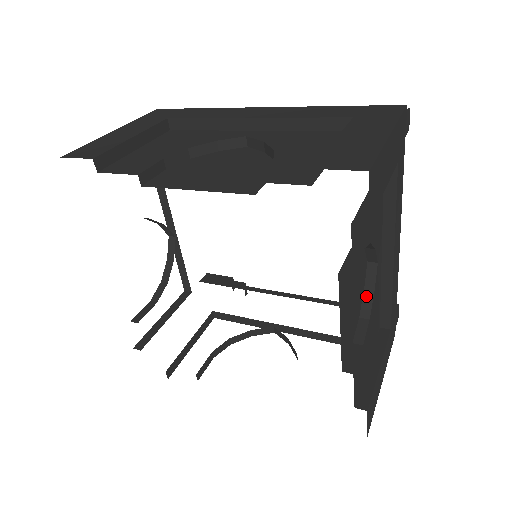
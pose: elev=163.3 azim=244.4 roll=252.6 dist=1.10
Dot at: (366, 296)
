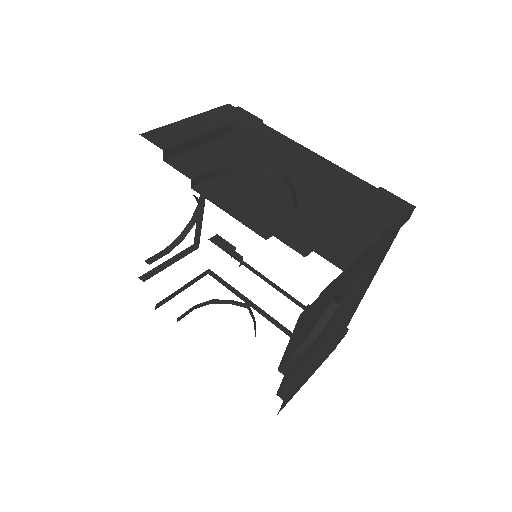
Dot at: (321, 323)
